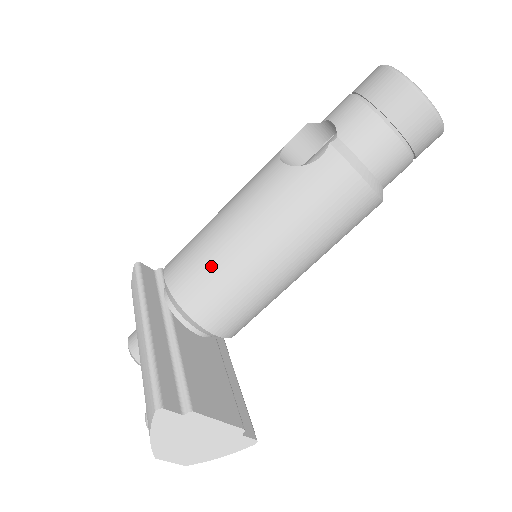
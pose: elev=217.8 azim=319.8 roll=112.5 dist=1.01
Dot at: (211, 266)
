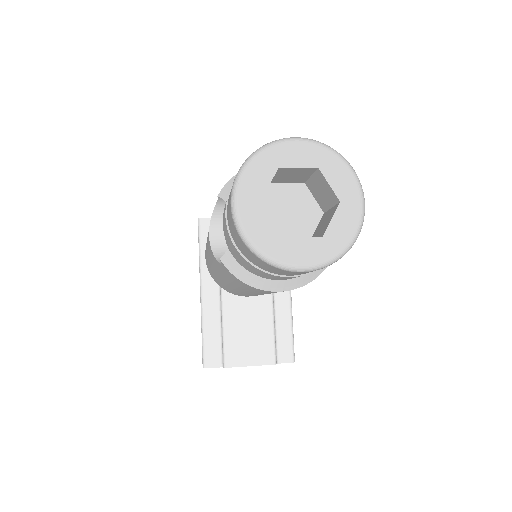
Dot at: (215, 277)
